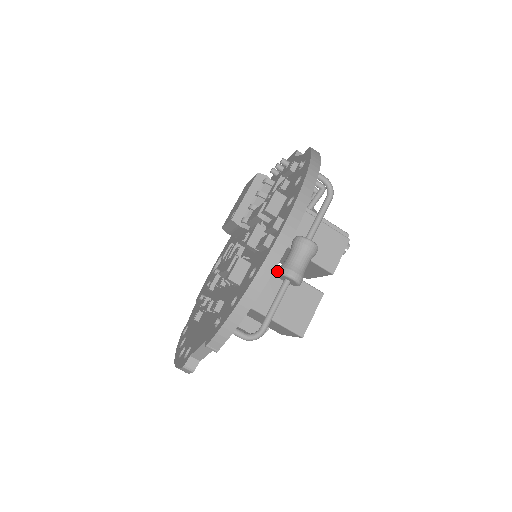
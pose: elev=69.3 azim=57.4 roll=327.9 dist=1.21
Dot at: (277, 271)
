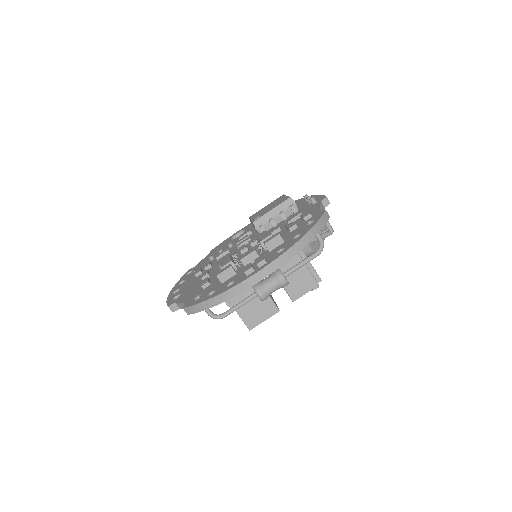
Dot at: occluded
